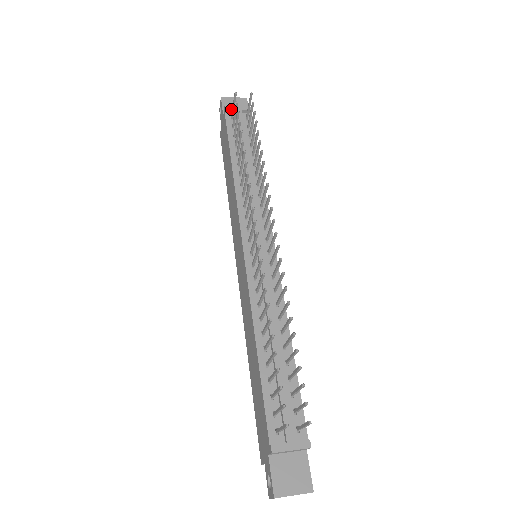
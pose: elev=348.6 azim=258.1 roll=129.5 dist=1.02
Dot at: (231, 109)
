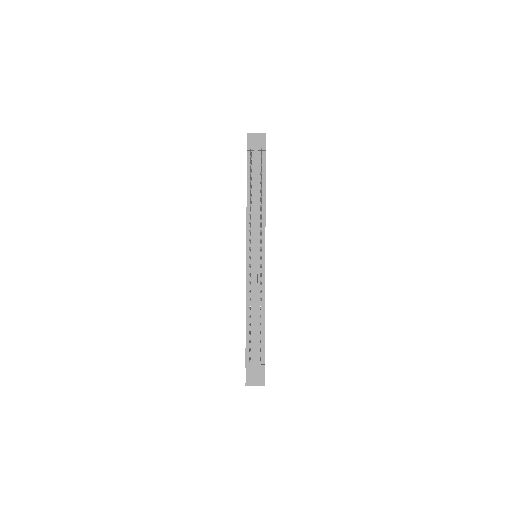
Dot at: (251, 149)
